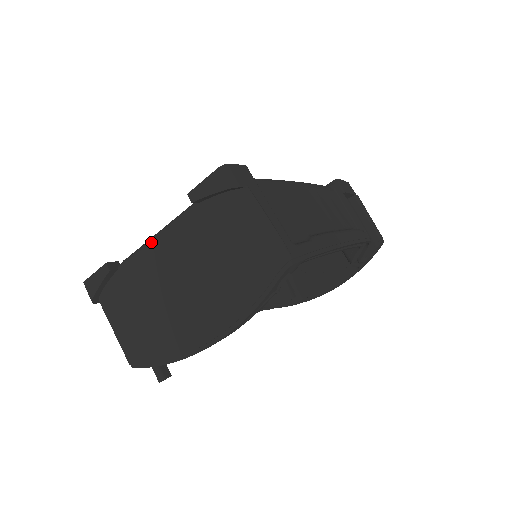
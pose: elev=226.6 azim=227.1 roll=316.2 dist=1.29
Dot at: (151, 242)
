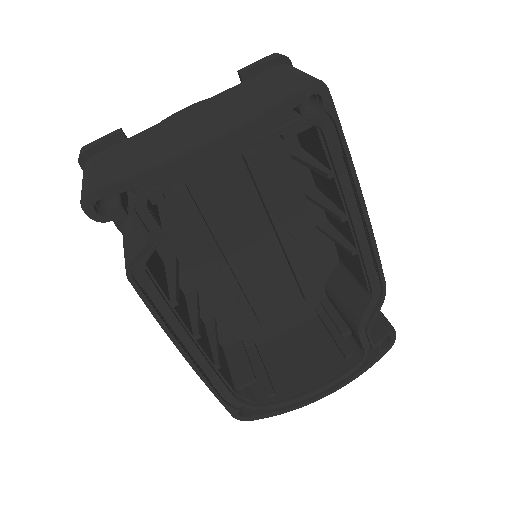
Dot at: (180, 110)
